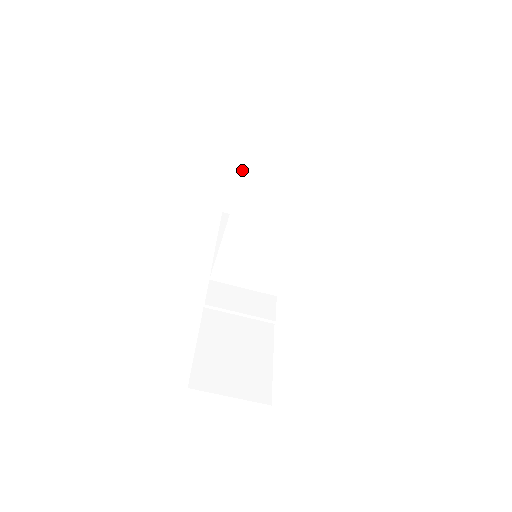
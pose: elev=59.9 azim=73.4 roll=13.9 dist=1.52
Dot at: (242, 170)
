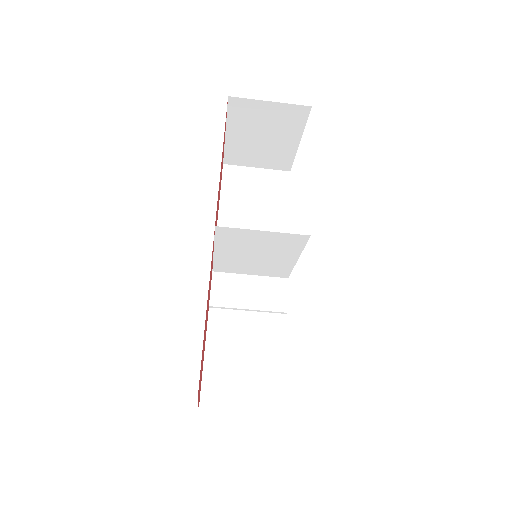
Dot at: (235, 125)
